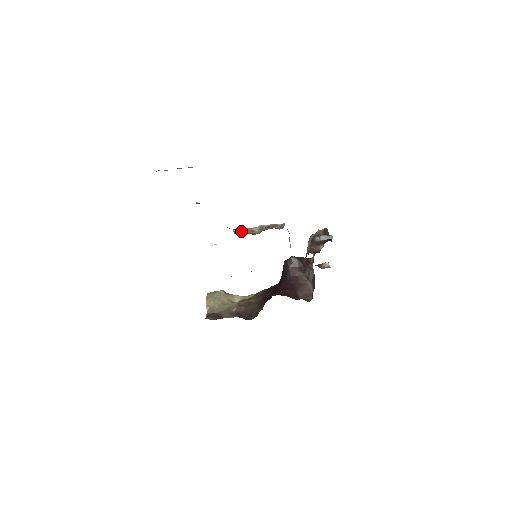
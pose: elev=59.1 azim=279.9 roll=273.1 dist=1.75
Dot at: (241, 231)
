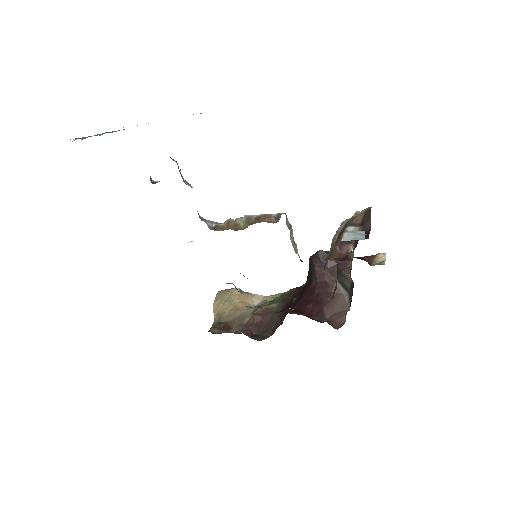
Dot at: (221, 224)
